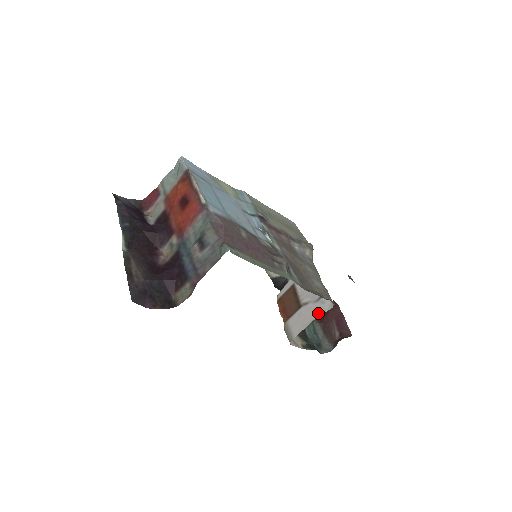
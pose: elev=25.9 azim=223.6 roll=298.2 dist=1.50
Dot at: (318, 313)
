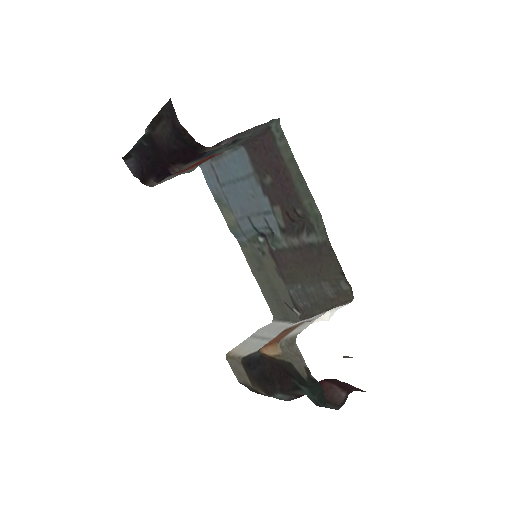
Dot at: (333, 309)
